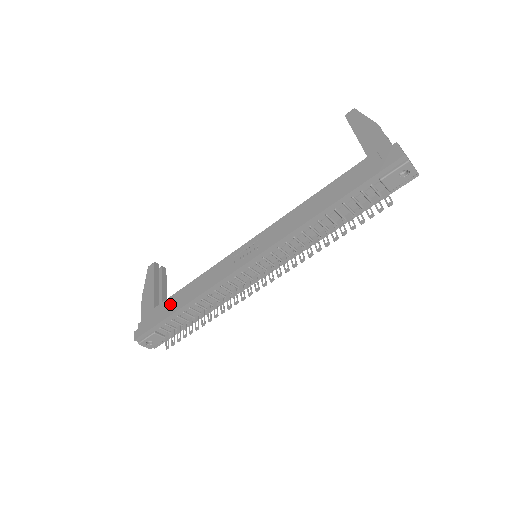
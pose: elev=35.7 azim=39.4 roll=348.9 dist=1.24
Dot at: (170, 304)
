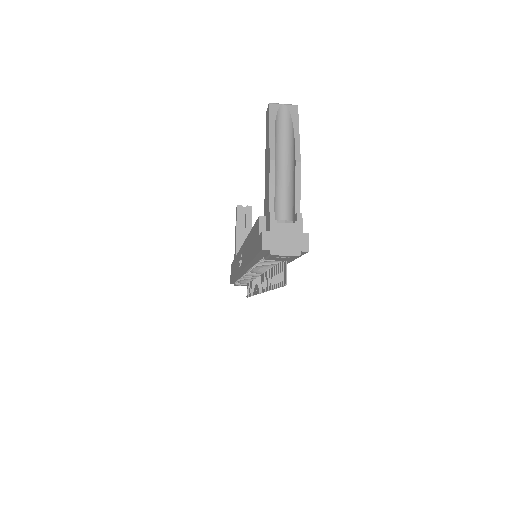
Dot at: occluded
